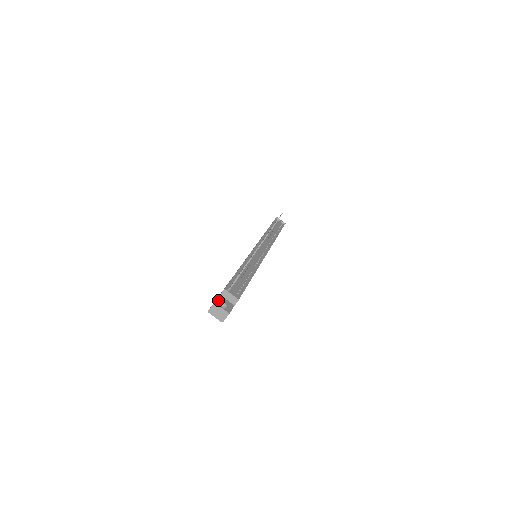
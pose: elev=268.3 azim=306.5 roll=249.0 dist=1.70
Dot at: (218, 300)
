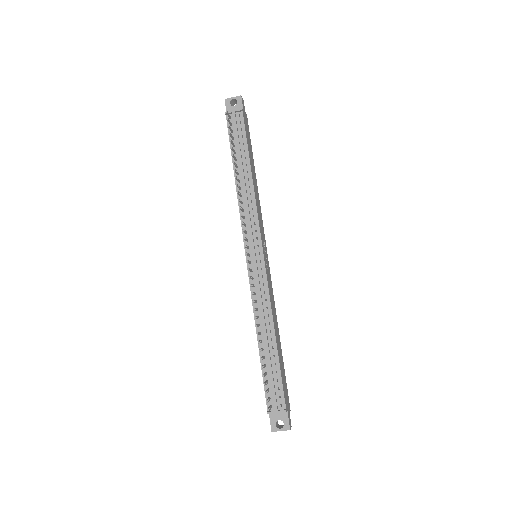
Dot at: (272, 424)
